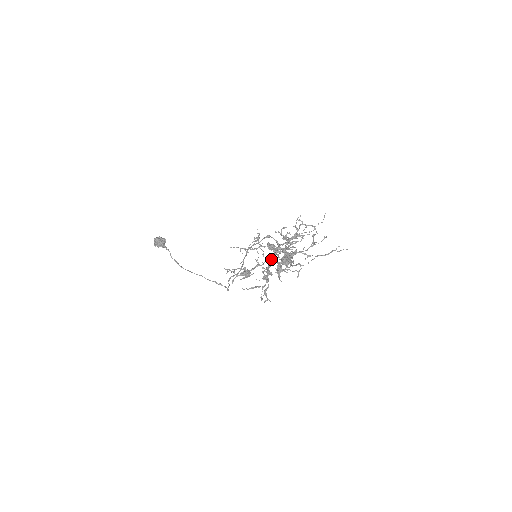
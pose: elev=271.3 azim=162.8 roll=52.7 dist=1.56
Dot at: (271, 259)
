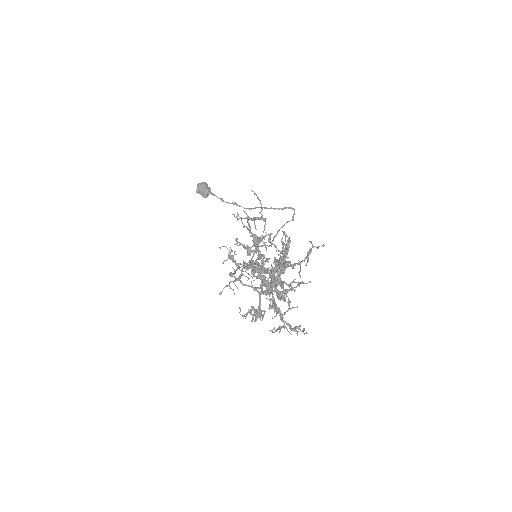
Dot at: (263, 285)
